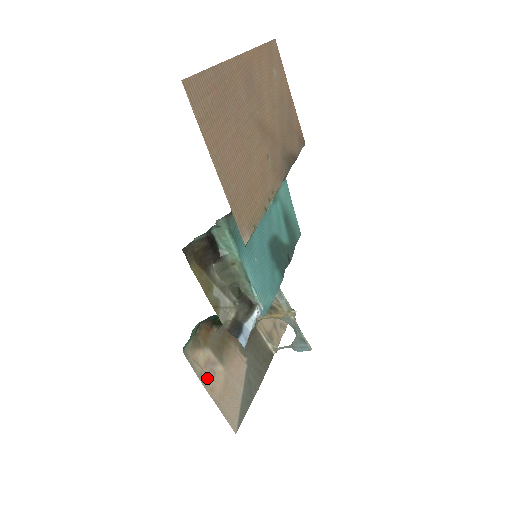
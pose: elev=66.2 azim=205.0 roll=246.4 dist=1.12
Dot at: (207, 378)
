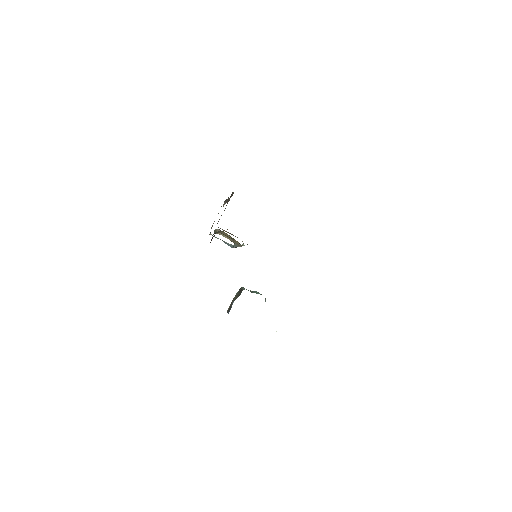
Dot at: occluded
